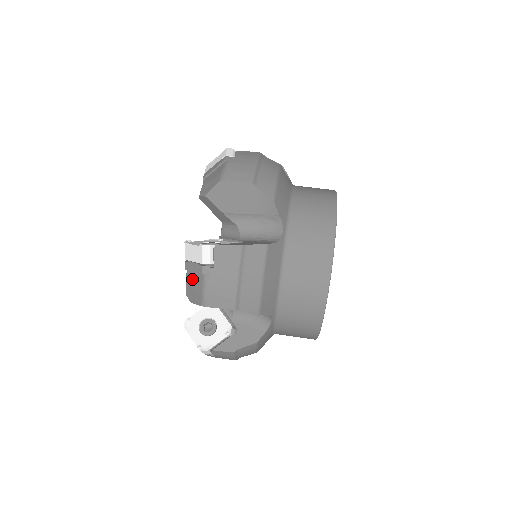
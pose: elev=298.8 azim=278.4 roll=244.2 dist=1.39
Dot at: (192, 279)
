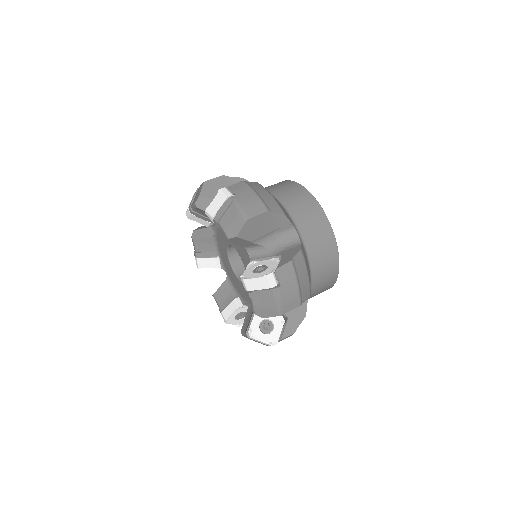
Dot at: (226, 219)
